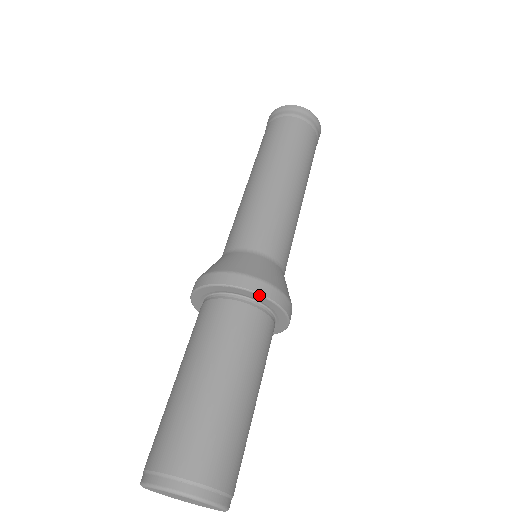
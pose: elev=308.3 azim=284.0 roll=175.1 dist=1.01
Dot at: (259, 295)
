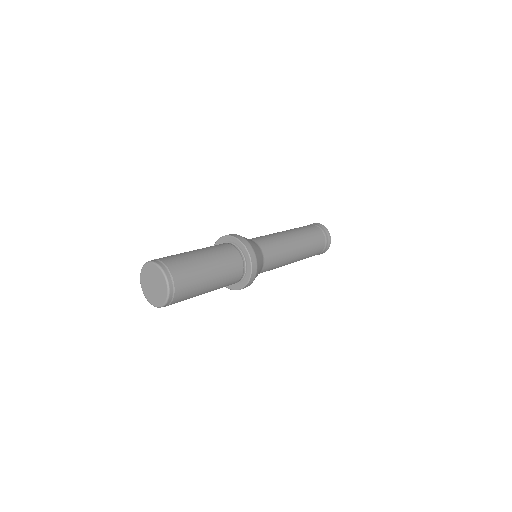
Dot at: (251, 263)
